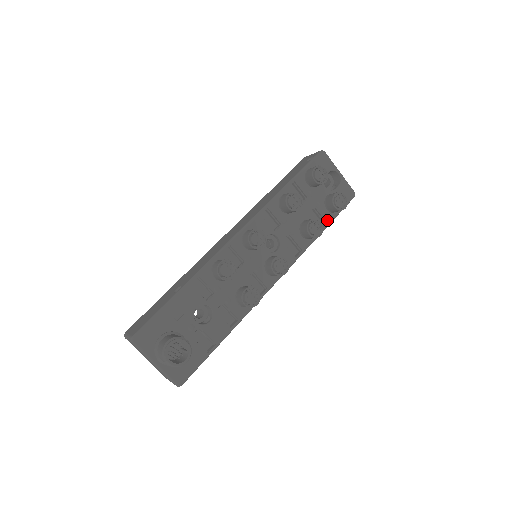
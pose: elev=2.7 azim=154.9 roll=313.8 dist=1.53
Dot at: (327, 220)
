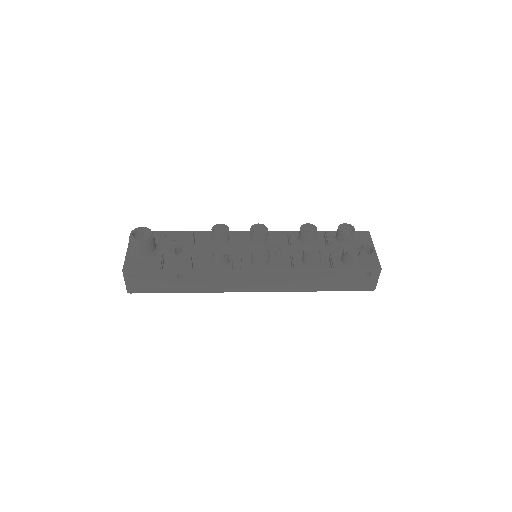
Dot at: (335, 266)
